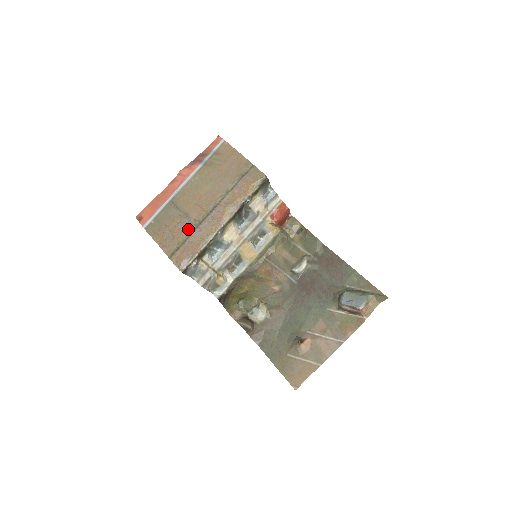
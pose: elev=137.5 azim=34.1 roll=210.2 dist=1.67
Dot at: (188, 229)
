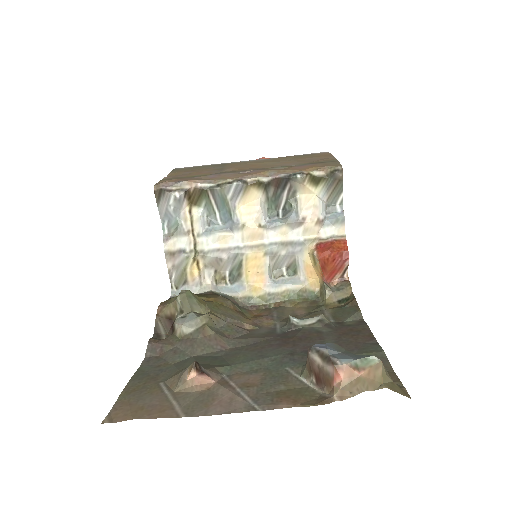
Dot at: (209, 173)
